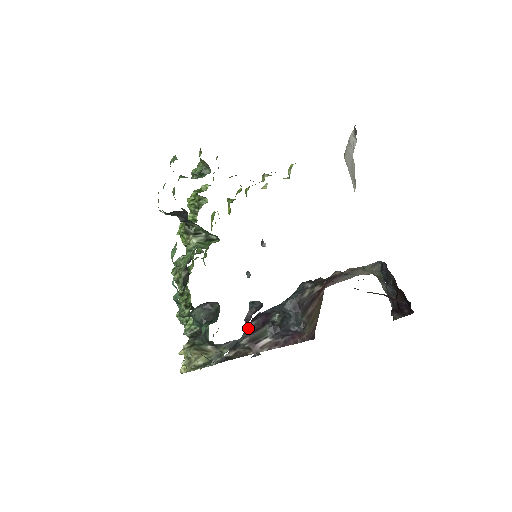
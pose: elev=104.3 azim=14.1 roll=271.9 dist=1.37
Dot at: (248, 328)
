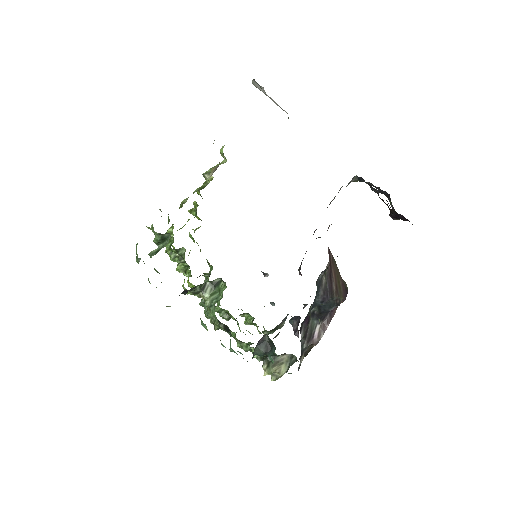
Dot at: (301, 338)
